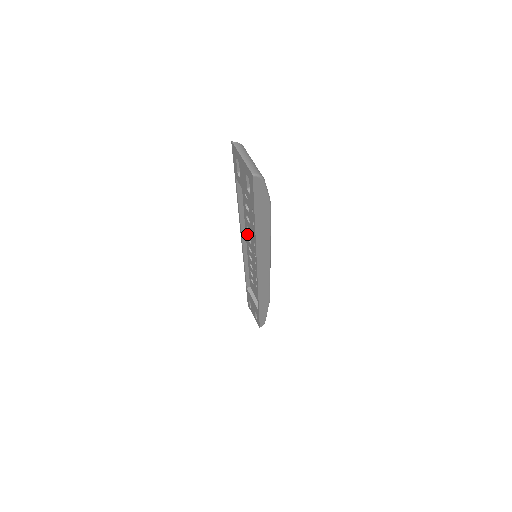
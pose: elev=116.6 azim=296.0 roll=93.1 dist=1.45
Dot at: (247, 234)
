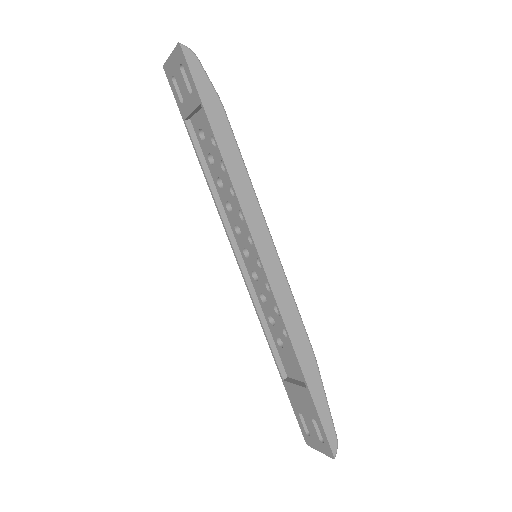
Dot at: (232, 225)
